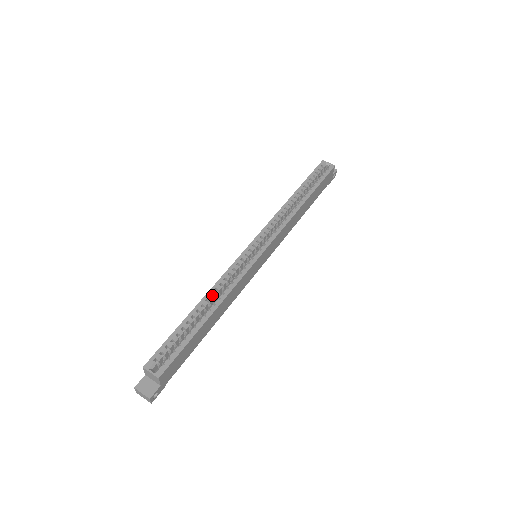
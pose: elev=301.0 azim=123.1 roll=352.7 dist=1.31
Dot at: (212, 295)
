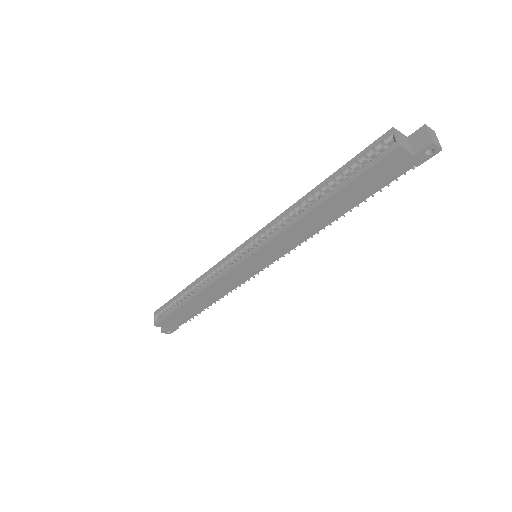
Dot at: (202, 281)
